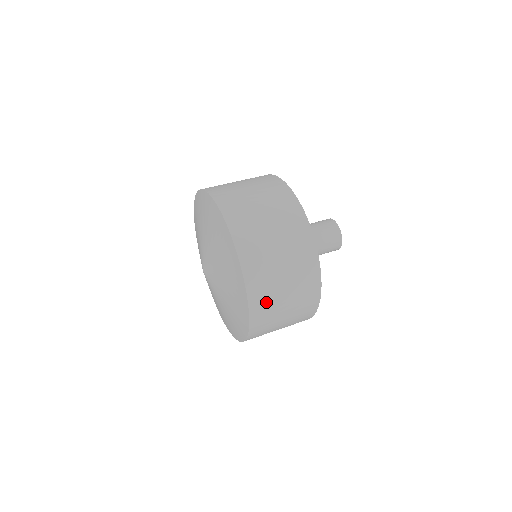
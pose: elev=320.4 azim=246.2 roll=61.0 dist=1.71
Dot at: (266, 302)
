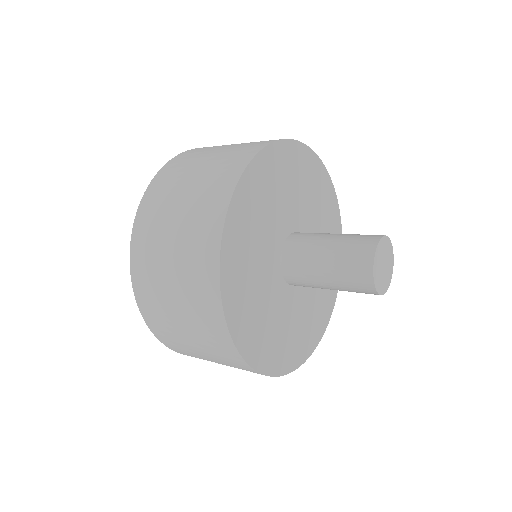
Dot at: (176, 172)
